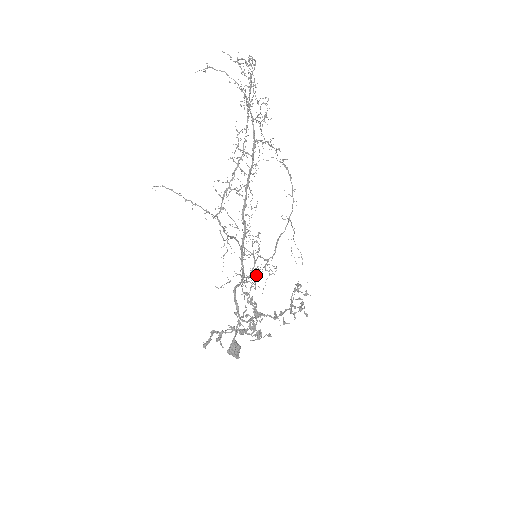
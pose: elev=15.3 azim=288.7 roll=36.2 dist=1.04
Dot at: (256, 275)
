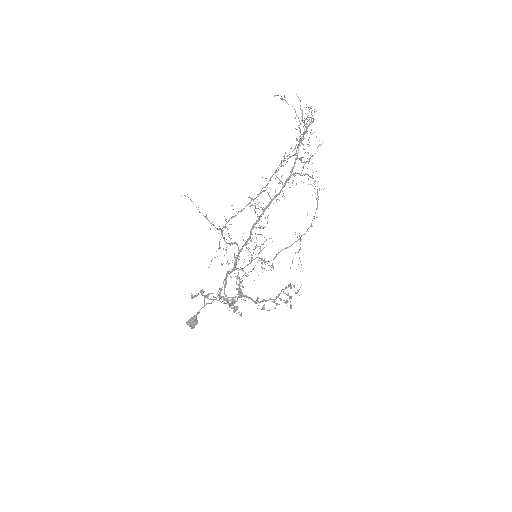
Dot at: occluded
